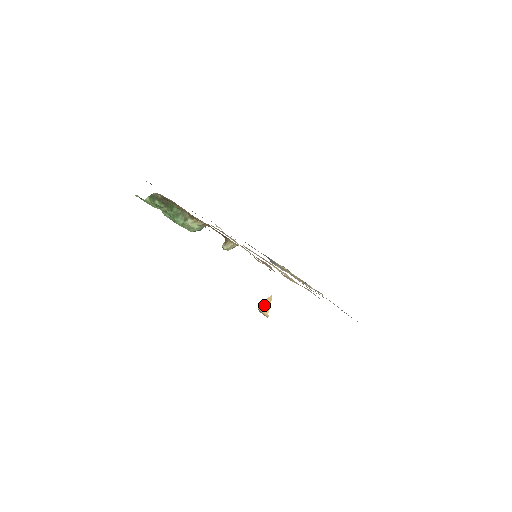
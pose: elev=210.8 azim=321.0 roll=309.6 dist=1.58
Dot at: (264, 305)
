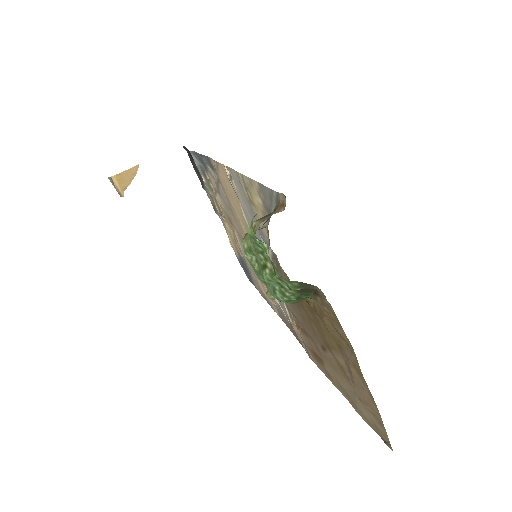
Dot at: (124, 177)
